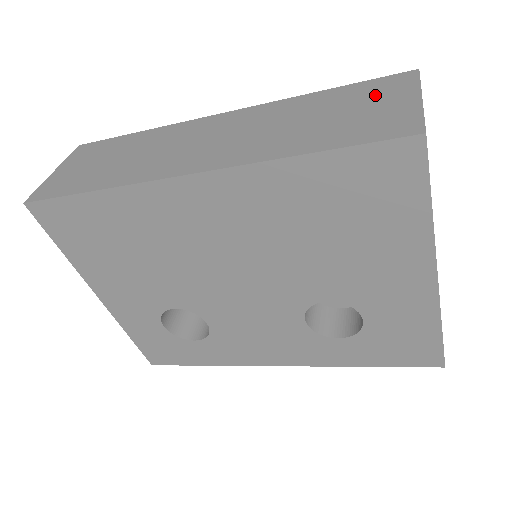
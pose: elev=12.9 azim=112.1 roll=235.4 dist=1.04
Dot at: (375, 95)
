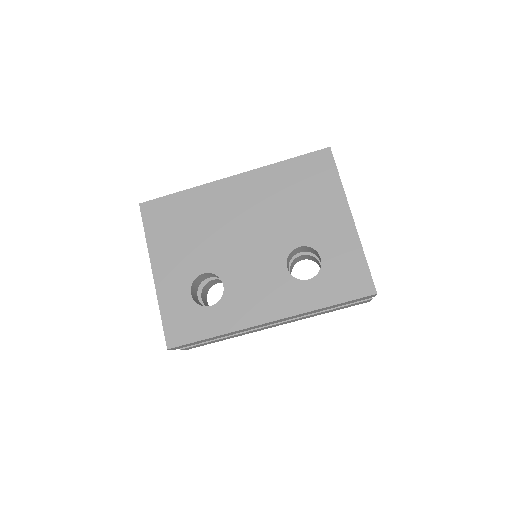
Dot at: occluded
